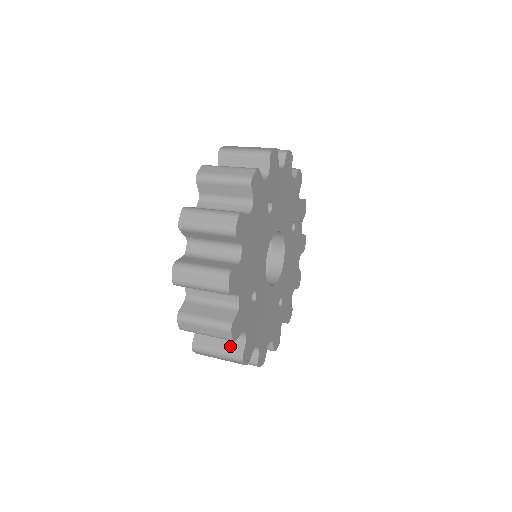
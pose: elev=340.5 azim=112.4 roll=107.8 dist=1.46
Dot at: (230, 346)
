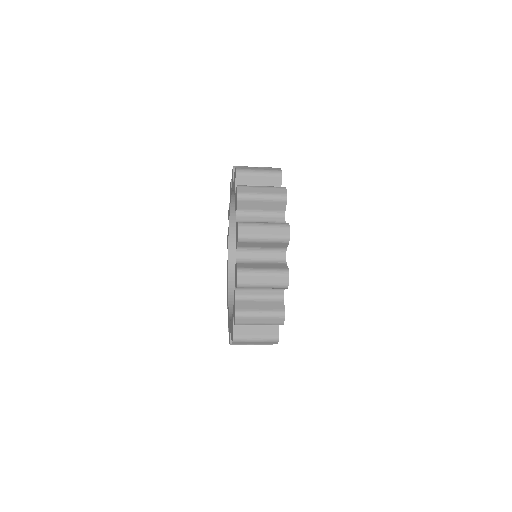
Dot at: occluded
